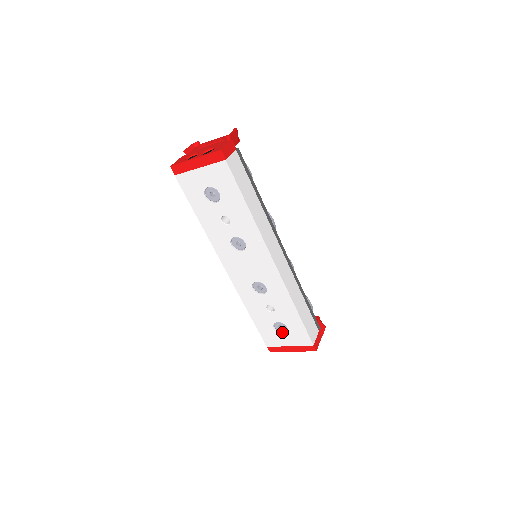
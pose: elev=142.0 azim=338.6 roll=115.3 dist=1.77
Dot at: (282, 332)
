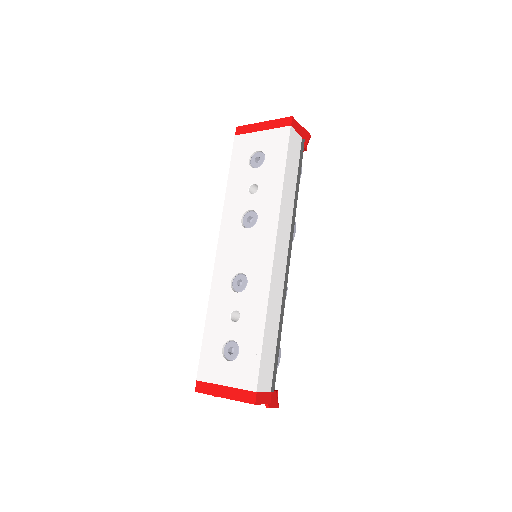
Dot at: (228, 360)
